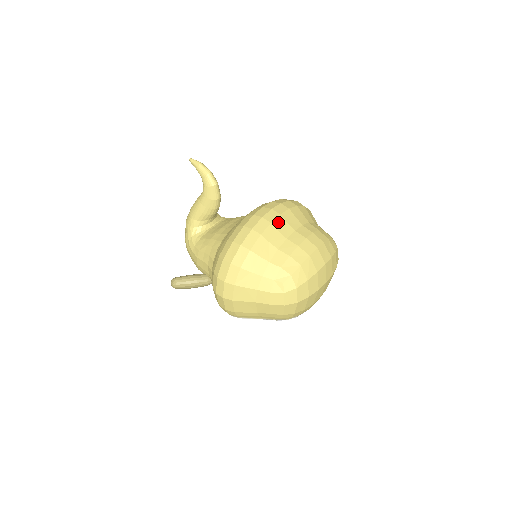
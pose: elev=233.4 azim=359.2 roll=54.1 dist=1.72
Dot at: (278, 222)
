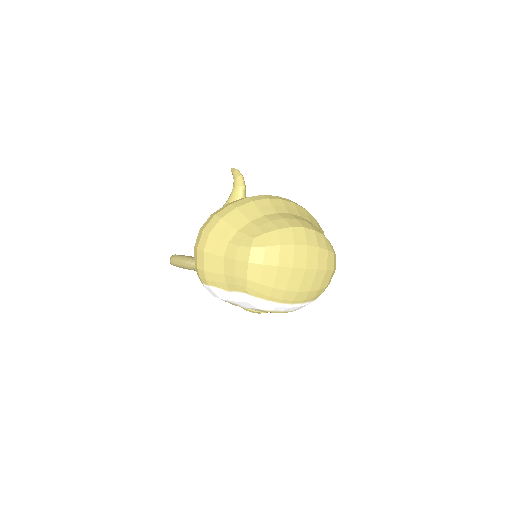
Dot at: (276, 202)
